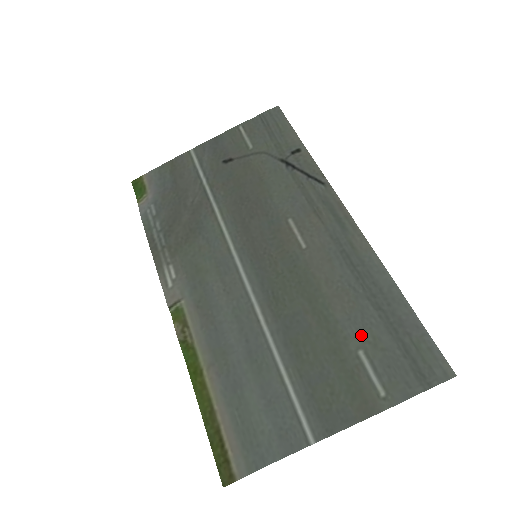
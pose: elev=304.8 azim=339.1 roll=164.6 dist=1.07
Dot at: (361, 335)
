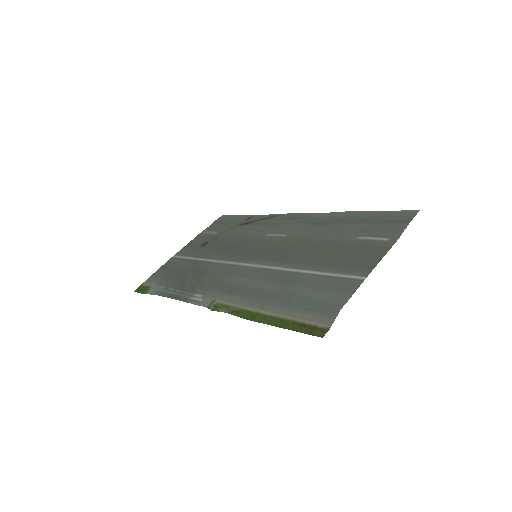
Dot at: (352, 234)
